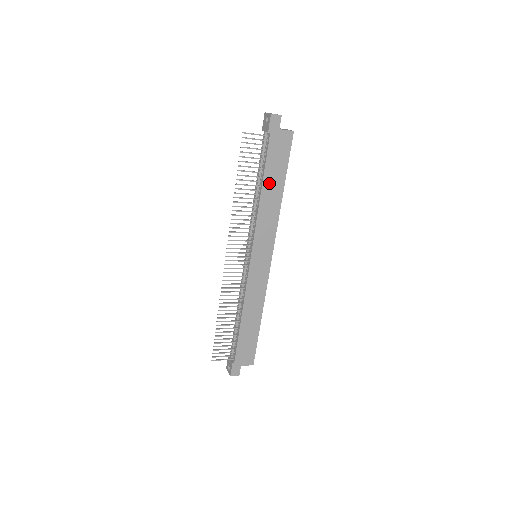
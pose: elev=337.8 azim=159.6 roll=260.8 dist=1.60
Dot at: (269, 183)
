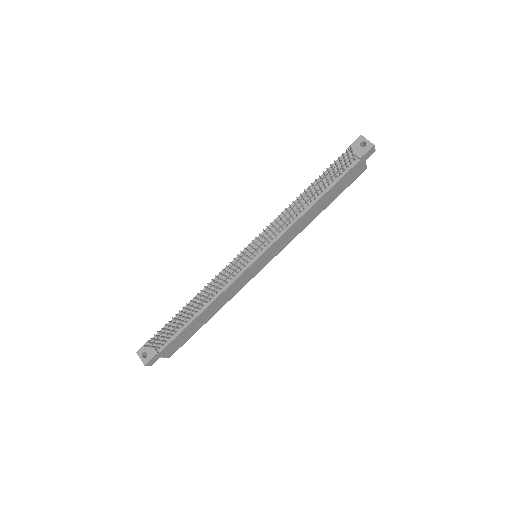
Dot at: (323, 200)
